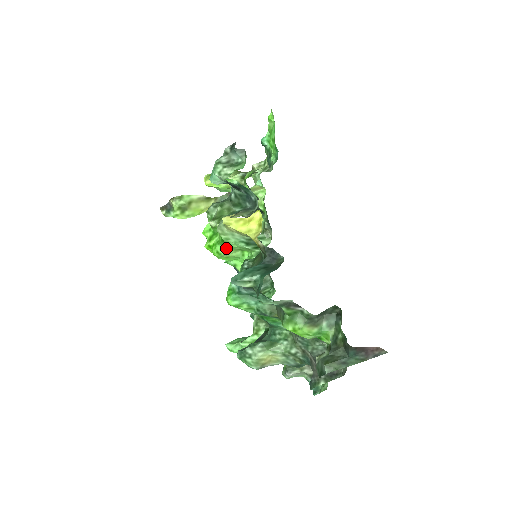
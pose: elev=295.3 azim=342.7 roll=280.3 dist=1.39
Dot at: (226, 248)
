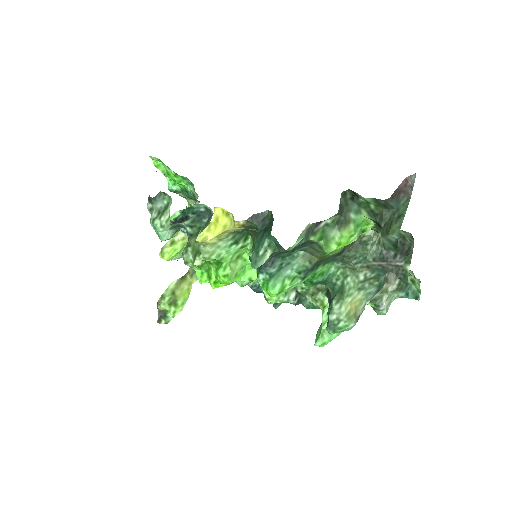
Dot at: (226, 266)
